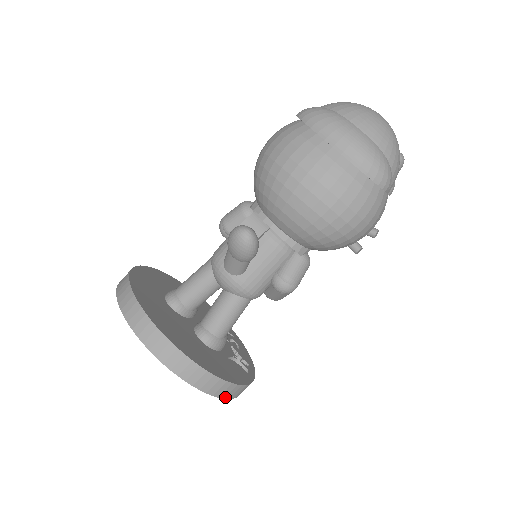
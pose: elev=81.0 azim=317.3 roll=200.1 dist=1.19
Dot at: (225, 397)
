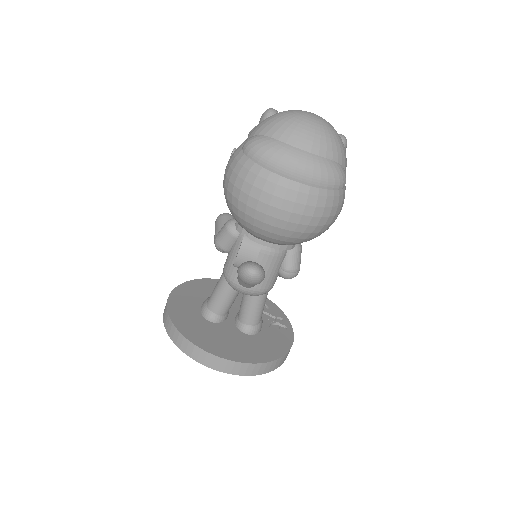
Dot at: (283, 362)
